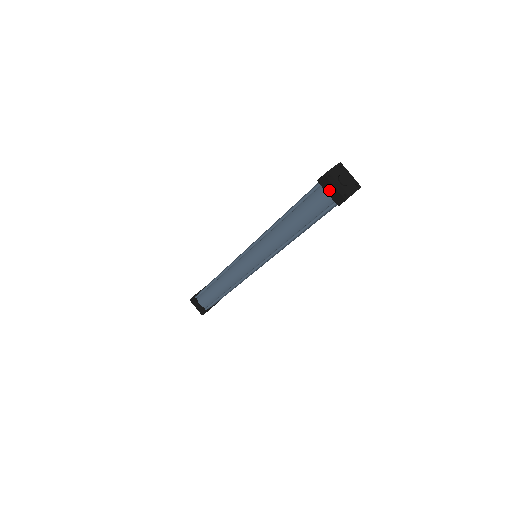
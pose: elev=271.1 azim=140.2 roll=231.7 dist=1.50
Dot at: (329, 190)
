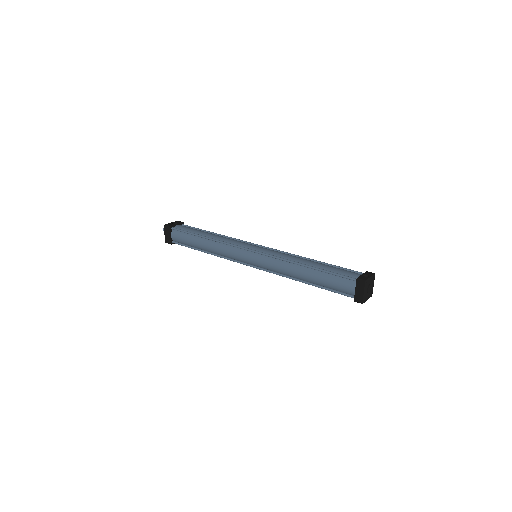
Dot at: (358, 290)
